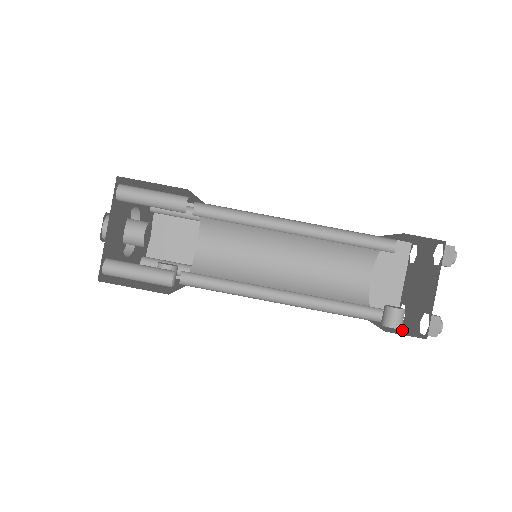
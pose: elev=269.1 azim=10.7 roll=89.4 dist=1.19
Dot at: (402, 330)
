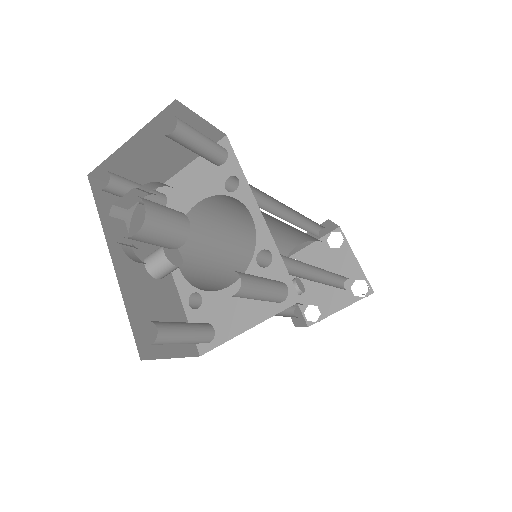
Dot at: occluded
